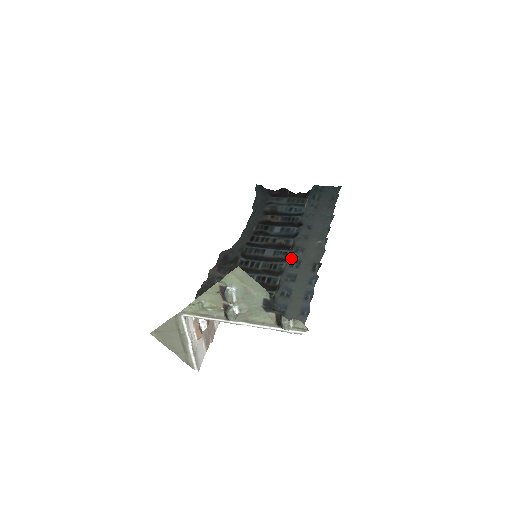
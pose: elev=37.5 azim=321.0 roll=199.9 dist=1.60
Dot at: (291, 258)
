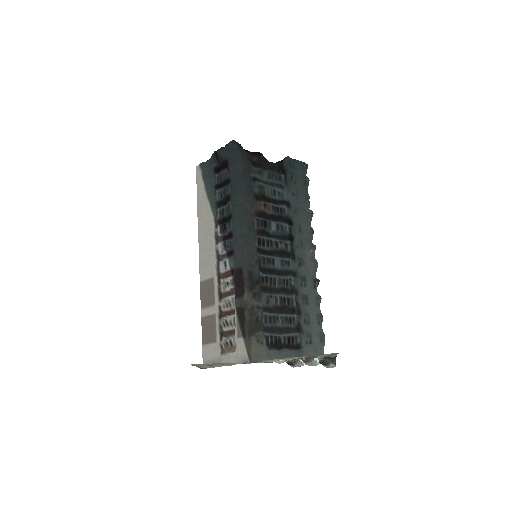
Dot at: (299, 274)
